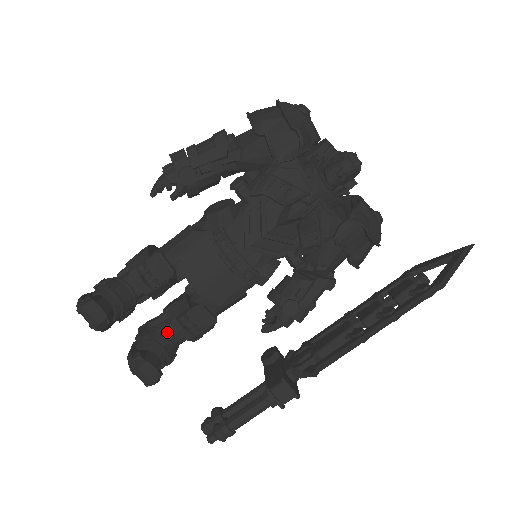
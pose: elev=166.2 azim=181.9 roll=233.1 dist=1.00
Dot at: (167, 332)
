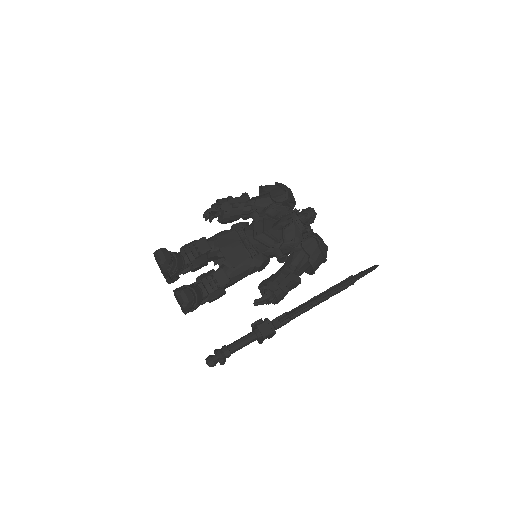
Dot at: (198, 286)
